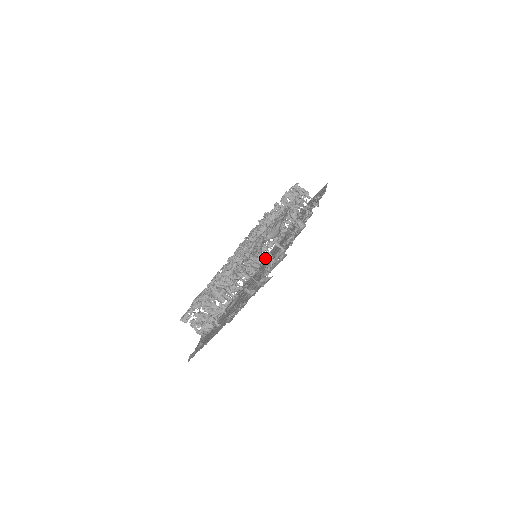
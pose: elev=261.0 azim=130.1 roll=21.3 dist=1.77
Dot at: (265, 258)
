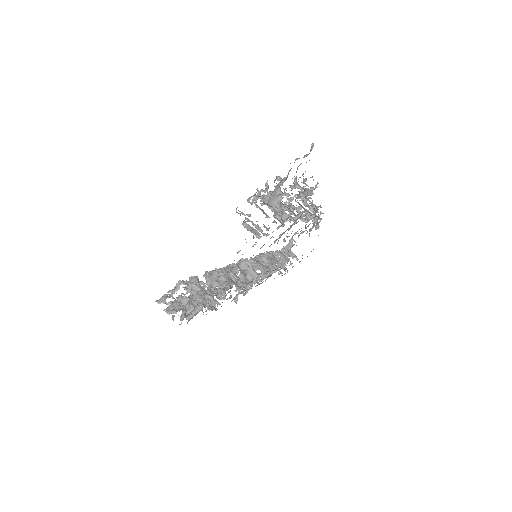
Dot at: (287, 196)
